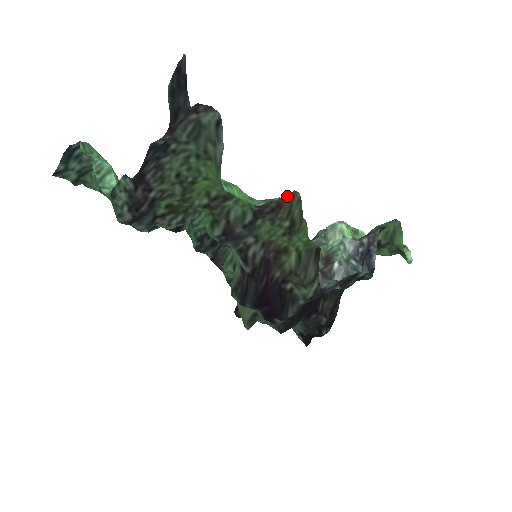
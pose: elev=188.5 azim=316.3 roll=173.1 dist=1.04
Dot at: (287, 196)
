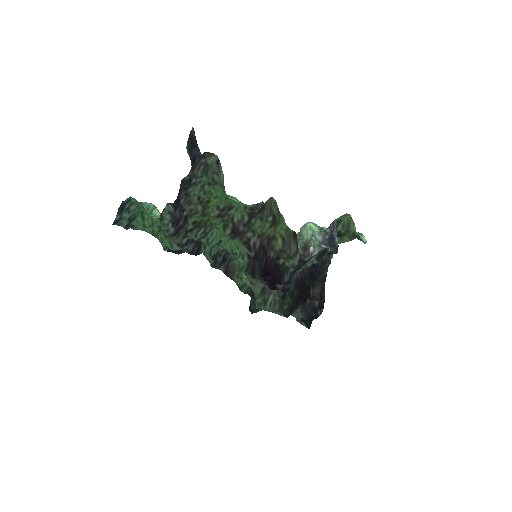
Dot at: (267, 201)
